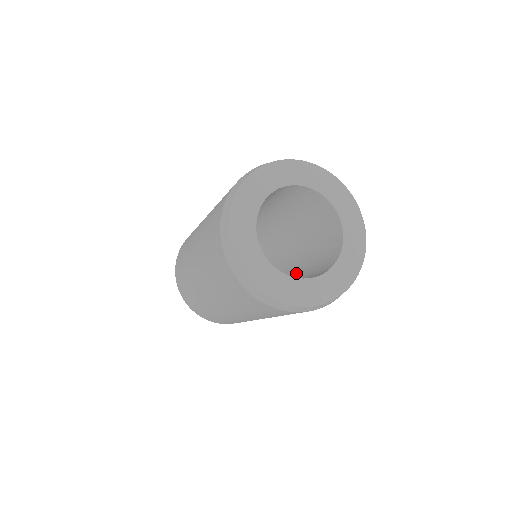
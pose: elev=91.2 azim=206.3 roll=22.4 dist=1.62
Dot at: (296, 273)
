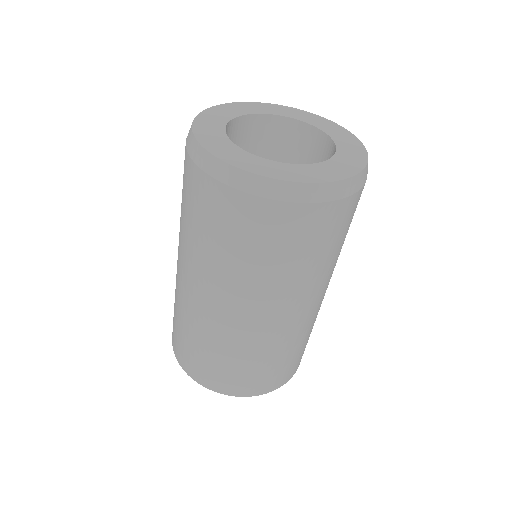
Dot at: occluded
